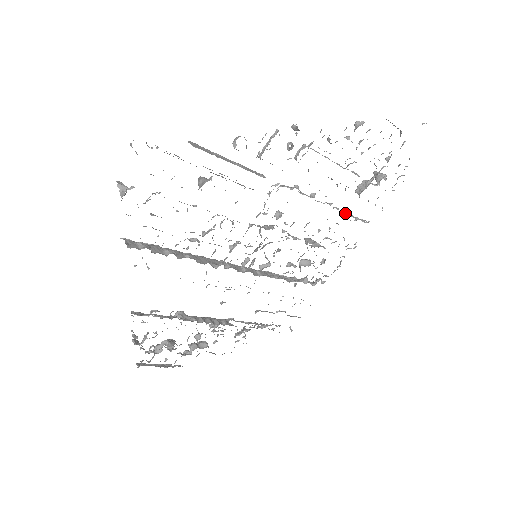
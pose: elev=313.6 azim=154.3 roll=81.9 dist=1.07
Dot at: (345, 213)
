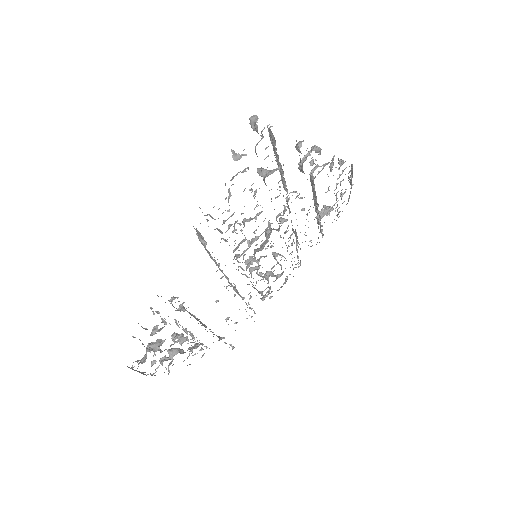
Dot at: occluded
